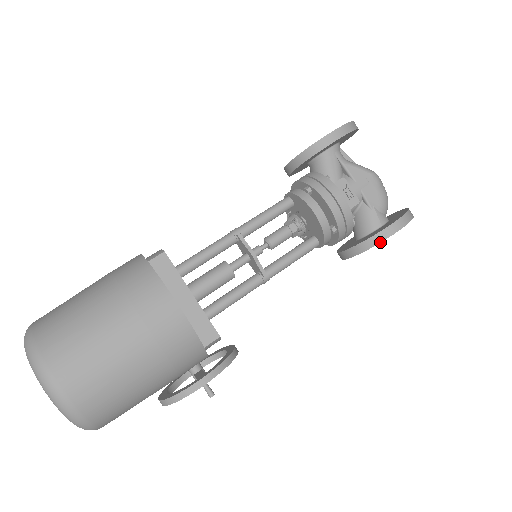
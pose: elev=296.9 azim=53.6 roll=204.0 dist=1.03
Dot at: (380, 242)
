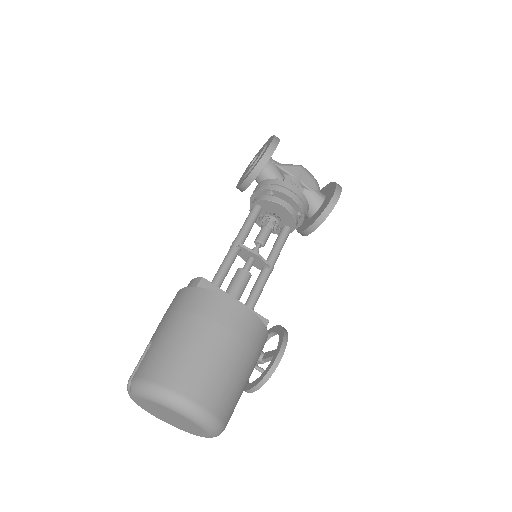
Dot at: occluded
